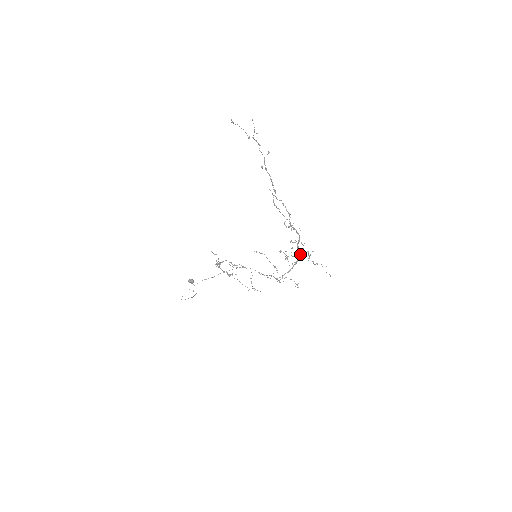
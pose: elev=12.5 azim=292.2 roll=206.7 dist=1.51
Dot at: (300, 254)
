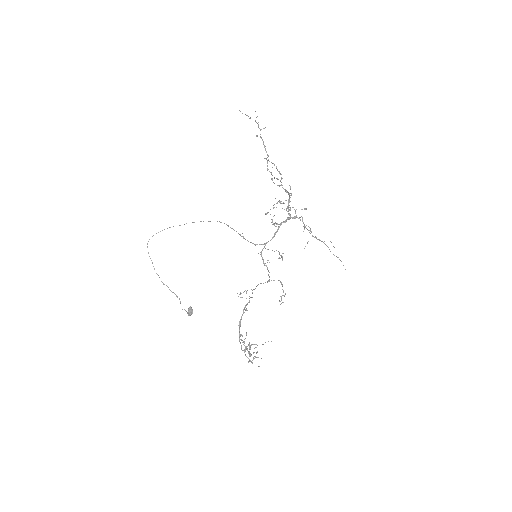
Dot at: (290, 217)
